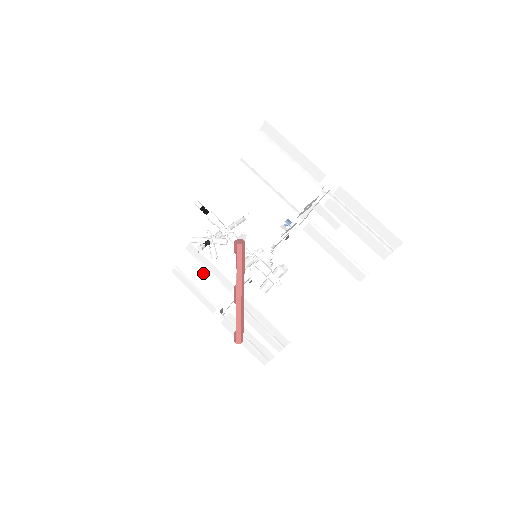
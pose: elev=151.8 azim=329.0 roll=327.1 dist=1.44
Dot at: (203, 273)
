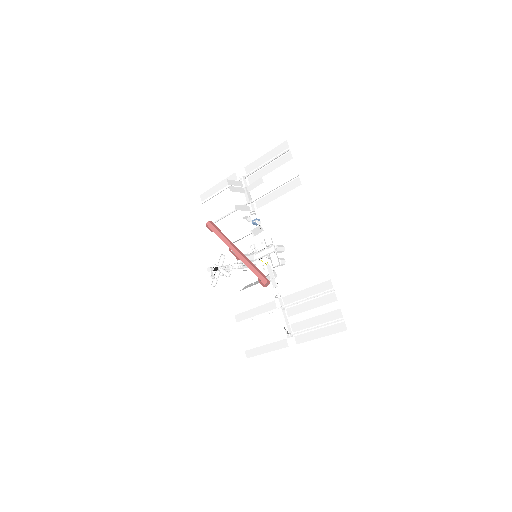
Dot at: (257, 324)
